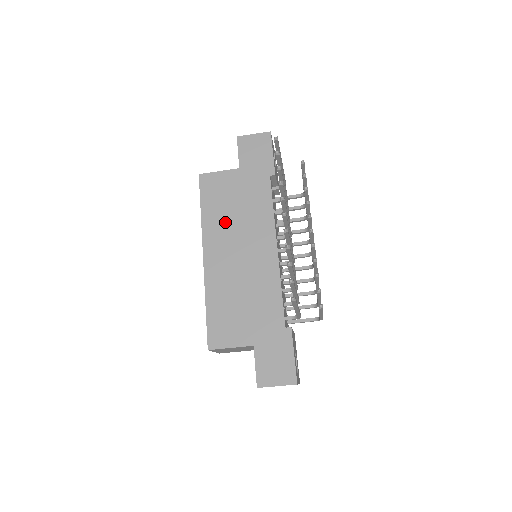
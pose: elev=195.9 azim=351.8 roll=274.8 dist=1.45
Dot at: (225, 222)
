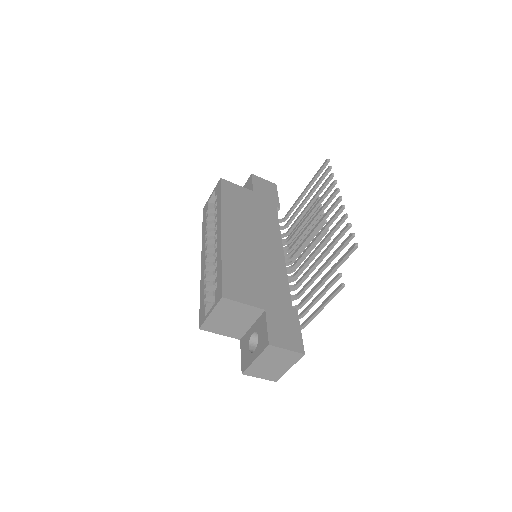
Dot at: (241, 216)
